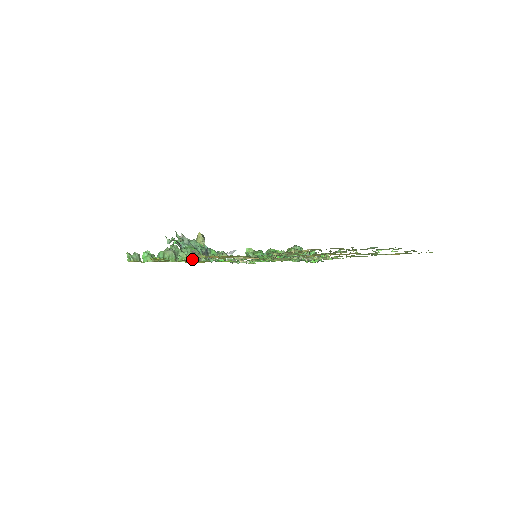
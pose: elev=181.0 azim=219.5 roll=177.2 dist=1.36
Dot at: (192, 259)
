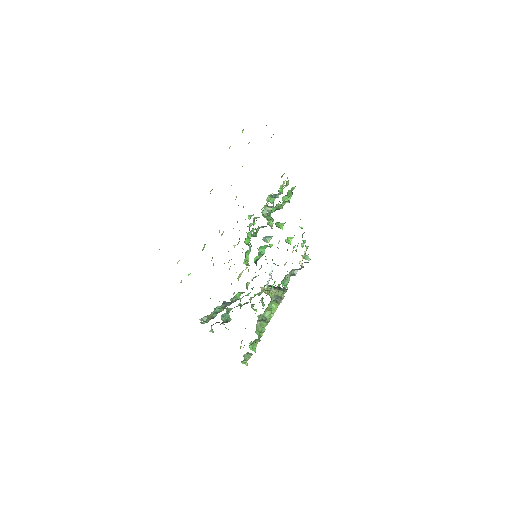
Dot at: occluded
